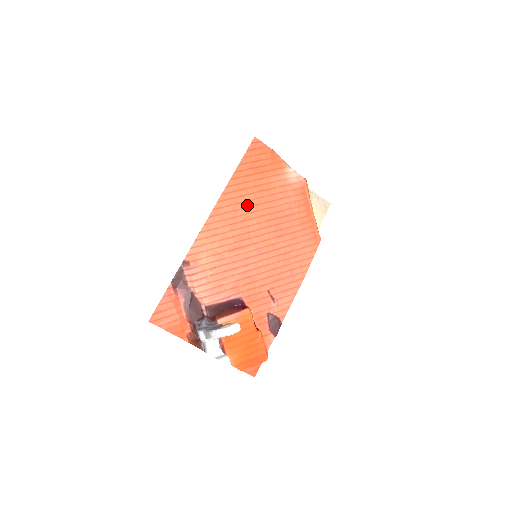
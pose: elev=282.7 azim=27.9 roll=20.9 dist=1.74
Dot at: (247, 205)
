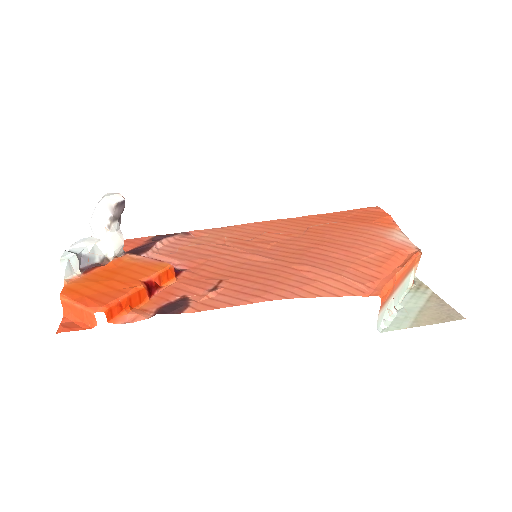
Dot at: (305, 230)
